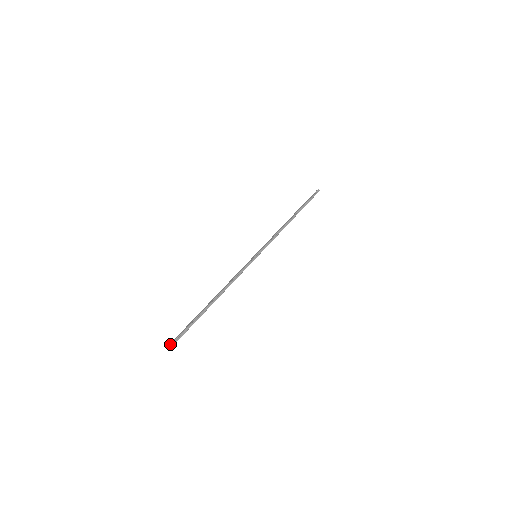
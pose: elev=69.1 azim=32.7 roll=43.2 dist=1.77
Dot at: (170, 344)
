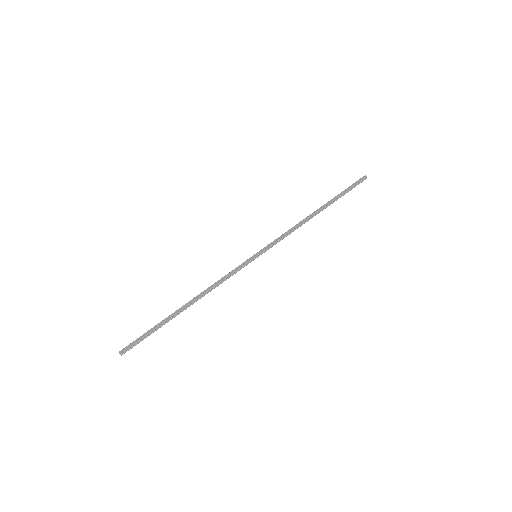
Dot at: (120, 353)
